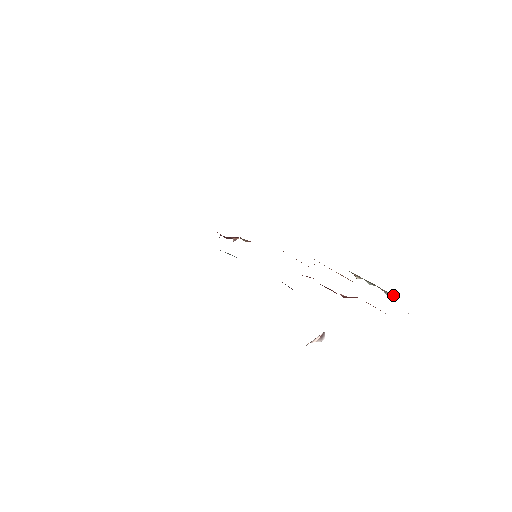
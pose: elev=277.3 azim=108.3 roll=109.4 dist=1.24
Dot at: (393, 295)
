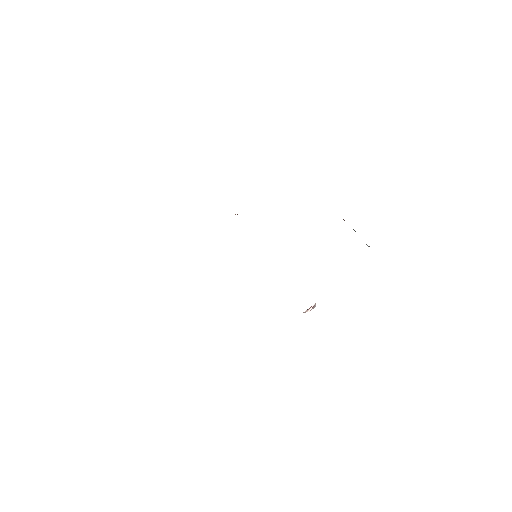
Dot at: occluded
